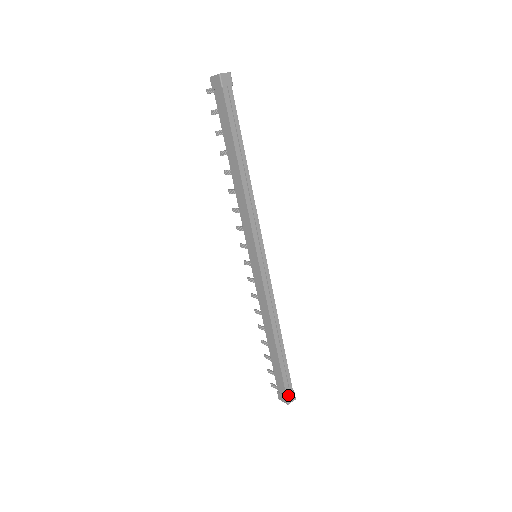
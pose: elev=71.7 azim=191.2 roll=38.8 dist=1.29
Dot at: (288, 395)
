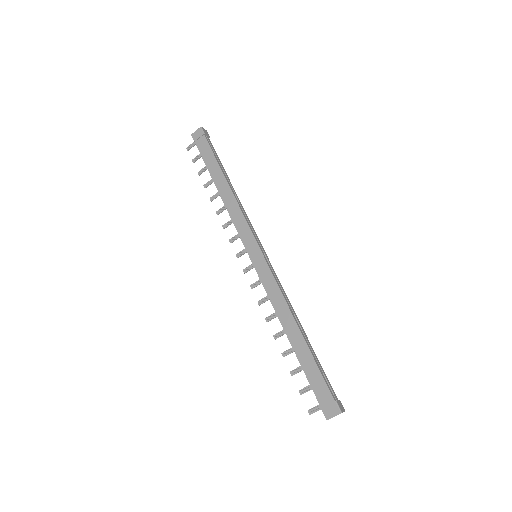
Dot at: (337, 401)
